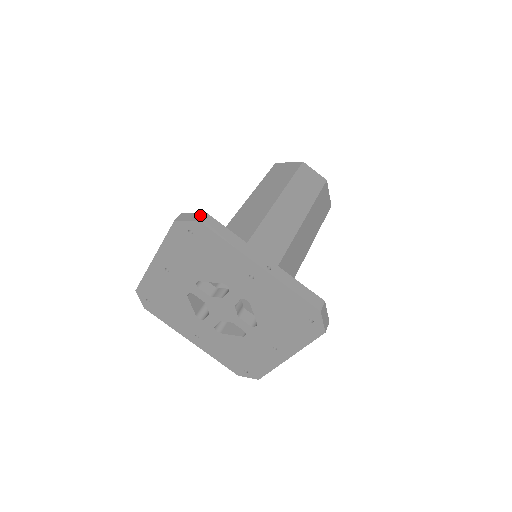
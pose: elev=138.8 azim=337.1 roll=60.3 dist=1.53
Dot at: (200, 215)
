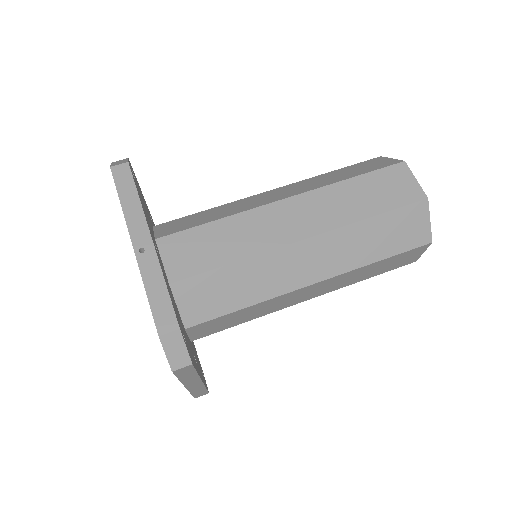
Dot at: (122, 162)
